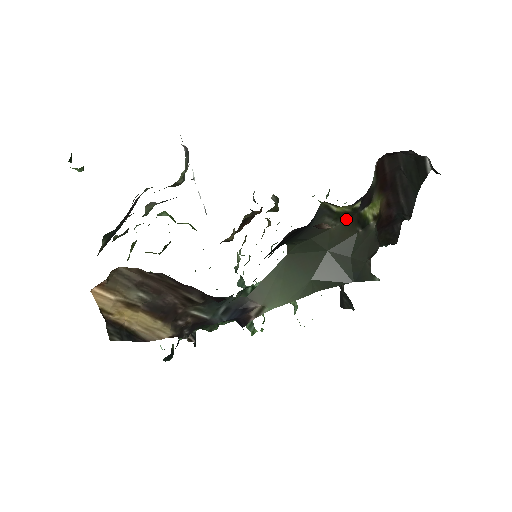
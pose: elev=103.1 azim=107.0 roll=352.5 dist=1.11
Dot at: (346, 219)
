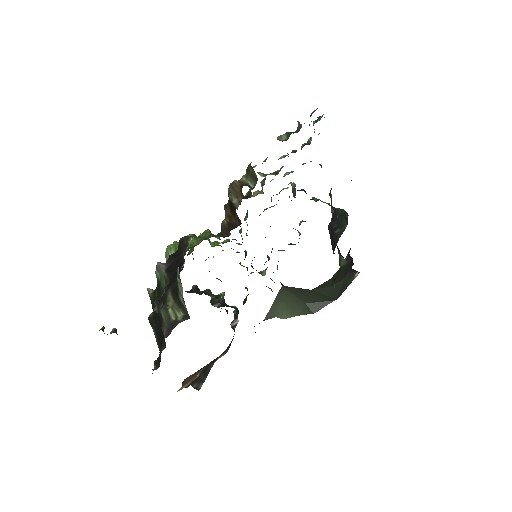
Dot at: occluded
